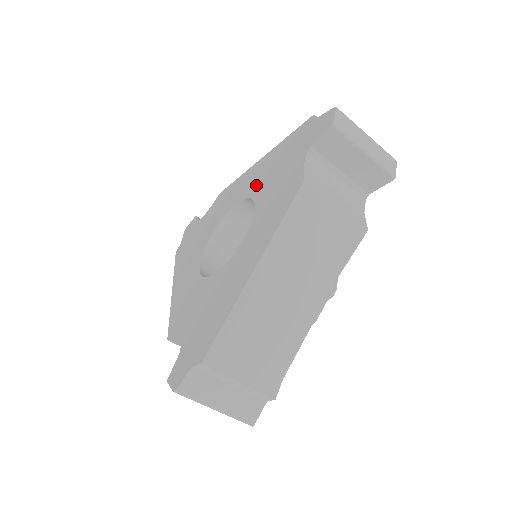
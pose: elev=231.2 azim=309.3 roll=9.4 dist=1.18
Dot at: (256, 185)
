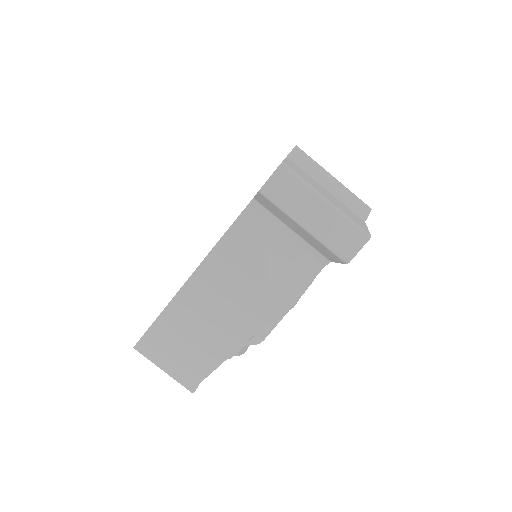
Dot at: occluded
